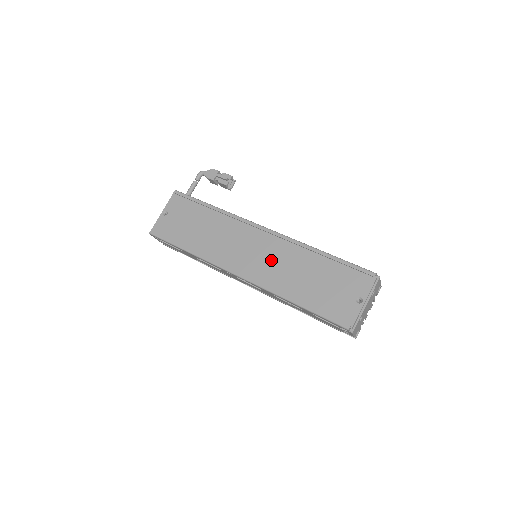
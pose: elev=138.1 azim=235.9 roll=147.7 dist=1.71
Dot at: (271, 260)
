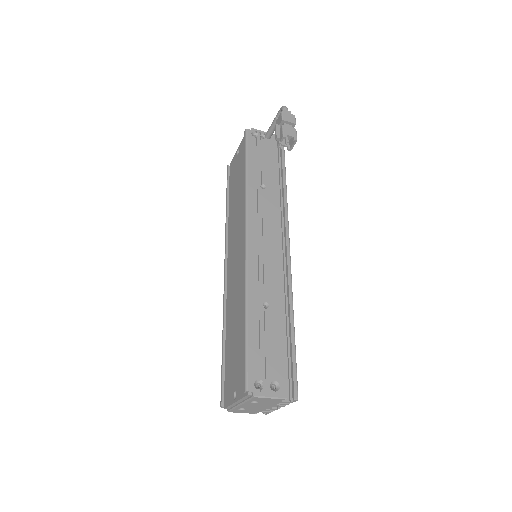
Dot at: (236, 279)
